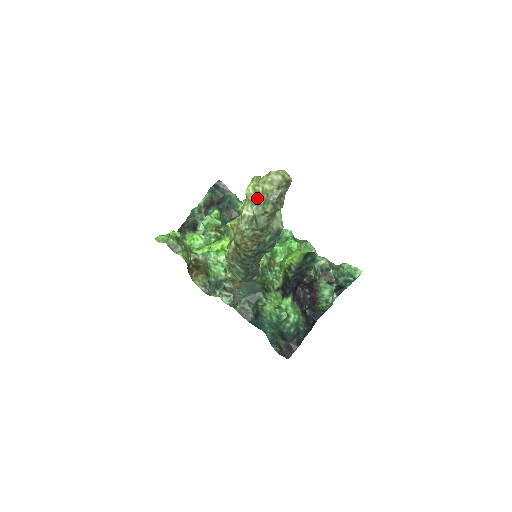
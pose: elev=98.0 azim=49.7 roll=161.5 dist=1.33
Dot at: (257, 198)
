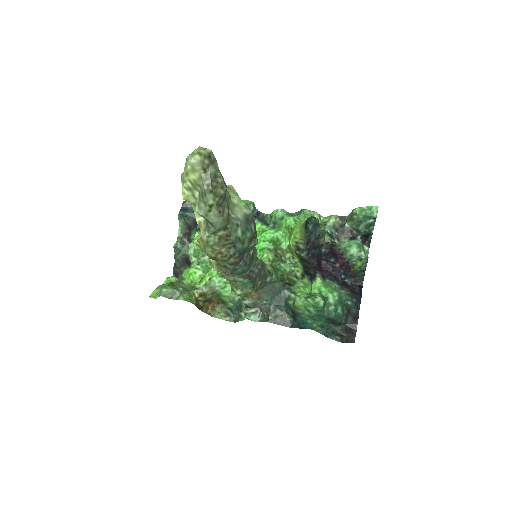
Dot at: (193, 196)
